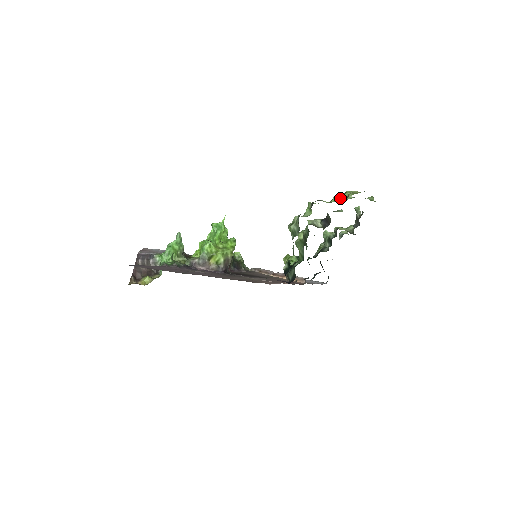
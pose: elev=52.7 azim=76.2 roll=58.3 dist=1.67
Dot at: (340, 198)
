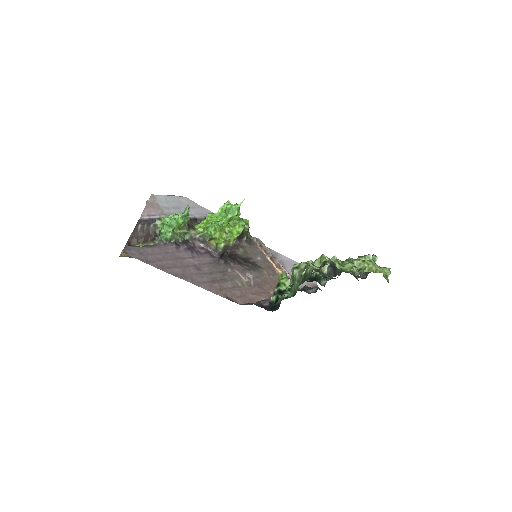
Dot at: (356, 264)
